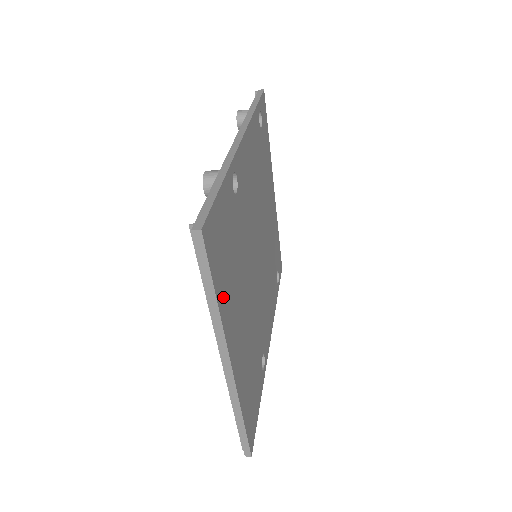
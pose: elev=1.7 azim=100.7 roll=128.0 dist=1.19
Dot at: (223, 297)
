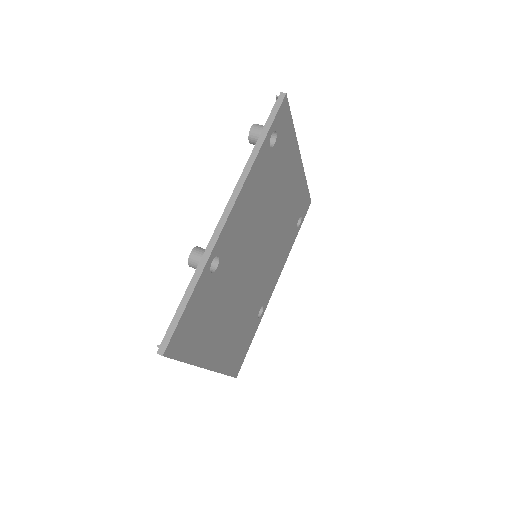
Dot at: (195, 351)
